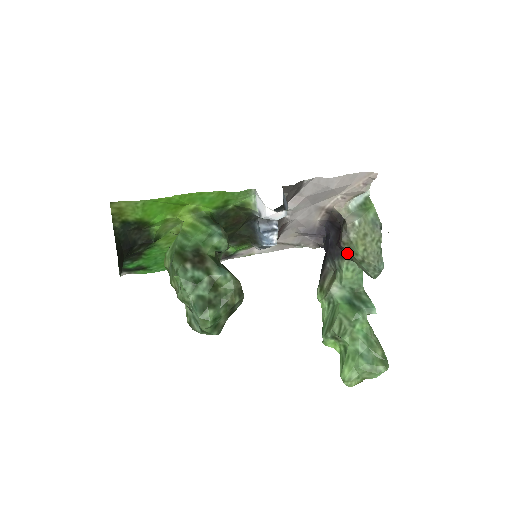
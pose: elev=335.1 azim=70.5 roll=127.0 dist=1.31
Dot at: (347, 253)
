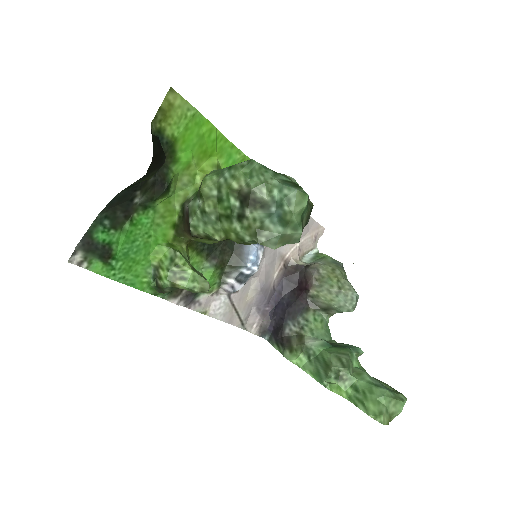
Dot at: (317, 294)
